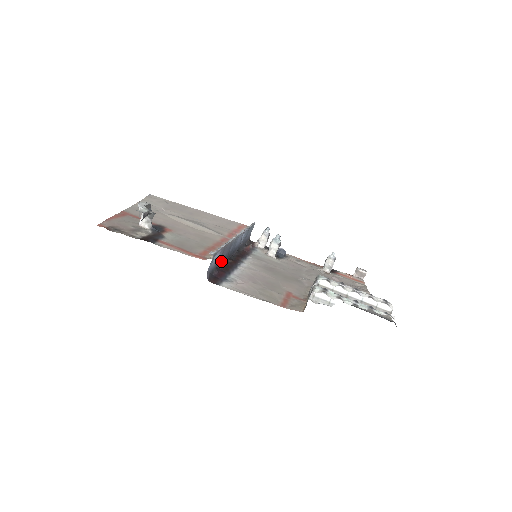
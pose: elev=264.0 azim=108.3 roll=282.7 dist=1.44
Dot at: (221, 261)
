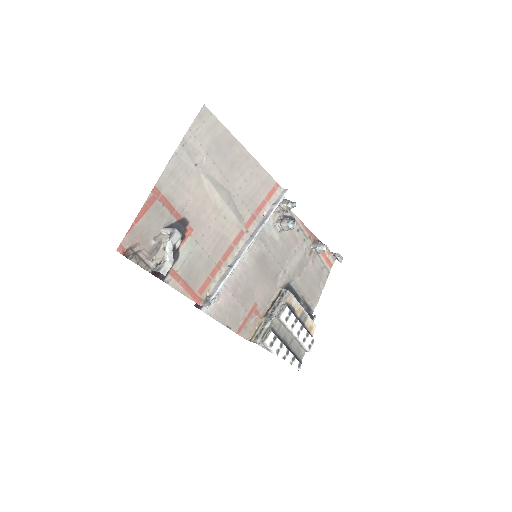
Dot at: occluded
